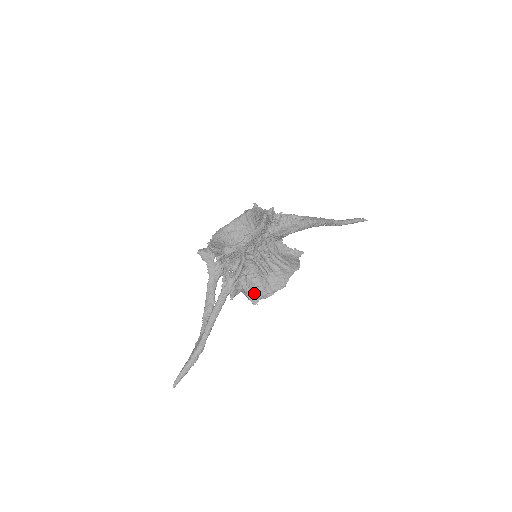
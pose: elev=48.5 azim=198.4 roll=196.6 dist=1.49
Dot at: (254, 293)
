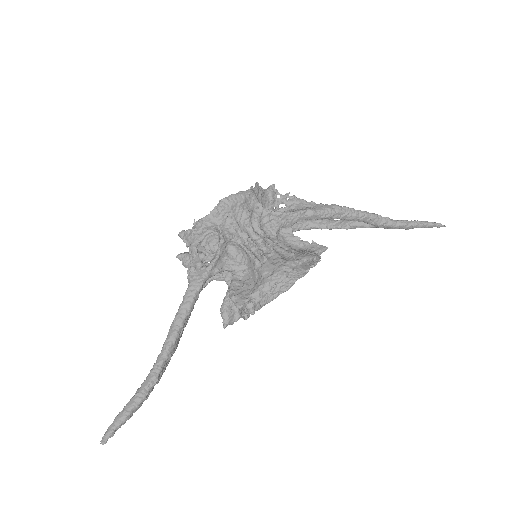
Dot at: (240, 293)
